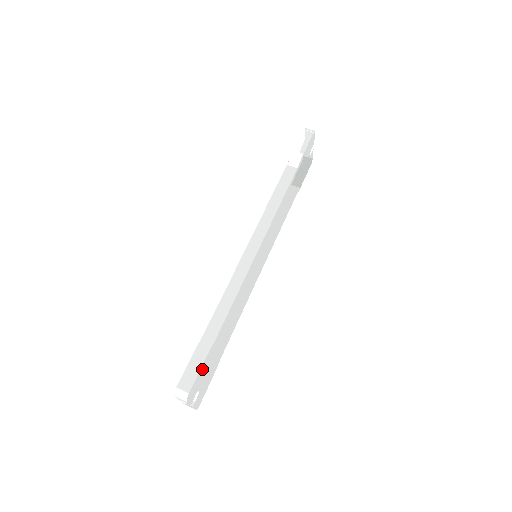
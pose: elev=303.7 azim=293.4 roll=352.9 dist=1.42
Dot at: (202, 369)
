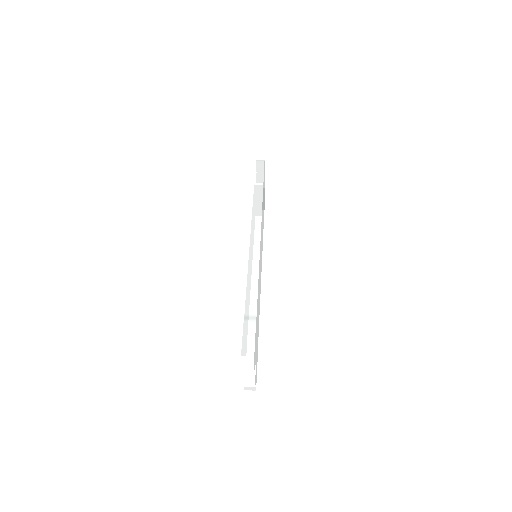
Dot at: (255, 339)
